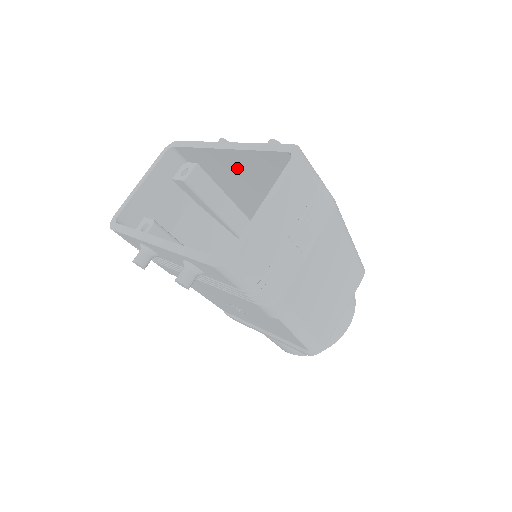
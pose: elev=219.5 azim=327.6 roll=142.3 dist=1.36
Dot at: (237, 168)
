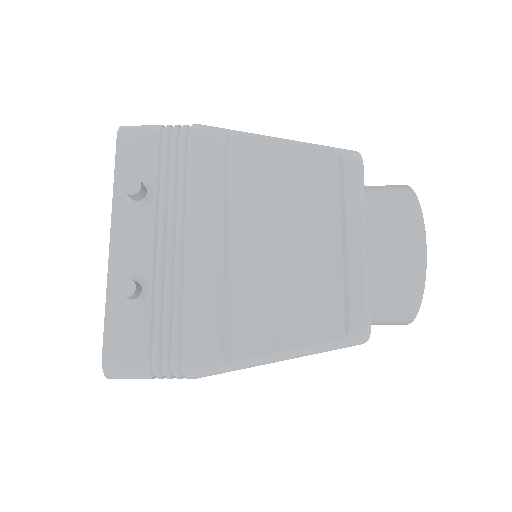
Dot at: occluded
